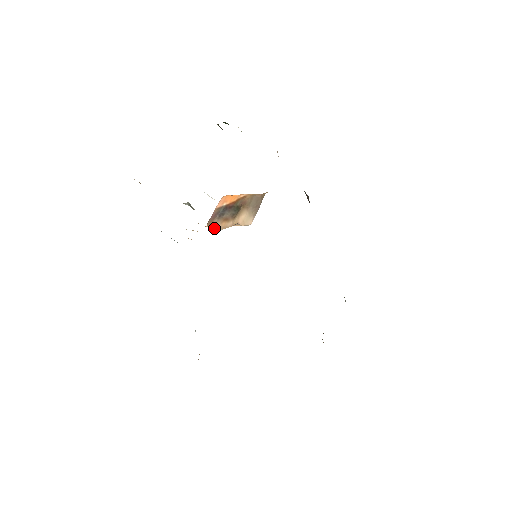
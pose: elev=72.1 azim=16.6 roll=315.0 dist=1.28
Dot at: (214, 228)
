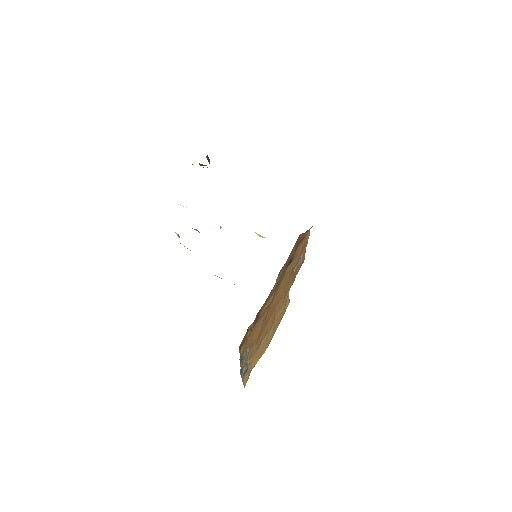
Dot at: occluded
